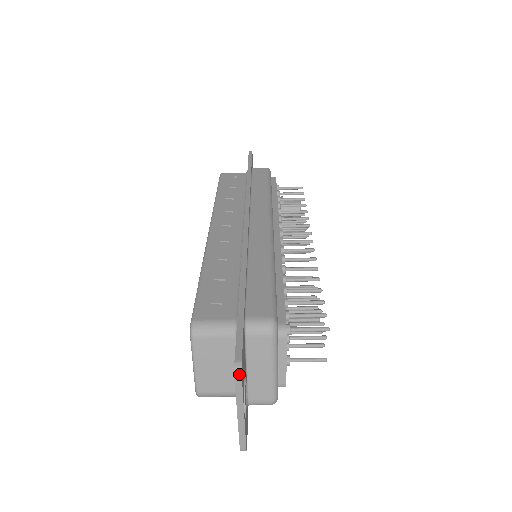
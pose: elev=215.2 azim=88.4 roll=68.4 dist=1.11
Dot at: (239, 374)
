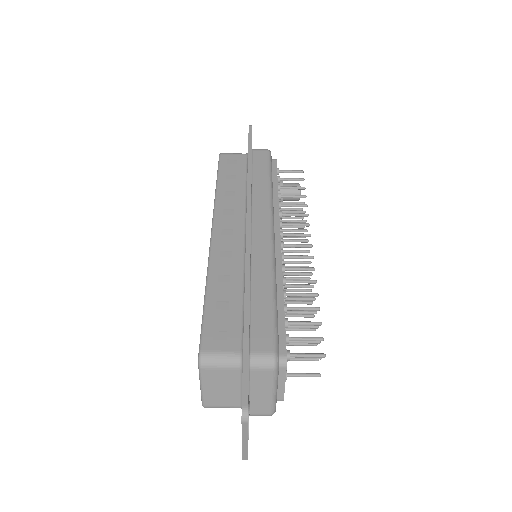
Dot at: (246, 419)
